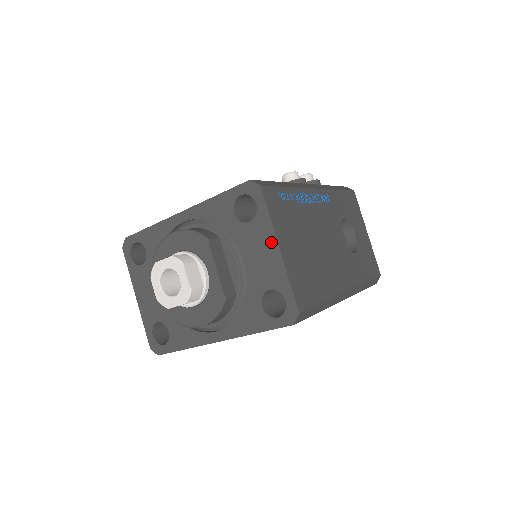
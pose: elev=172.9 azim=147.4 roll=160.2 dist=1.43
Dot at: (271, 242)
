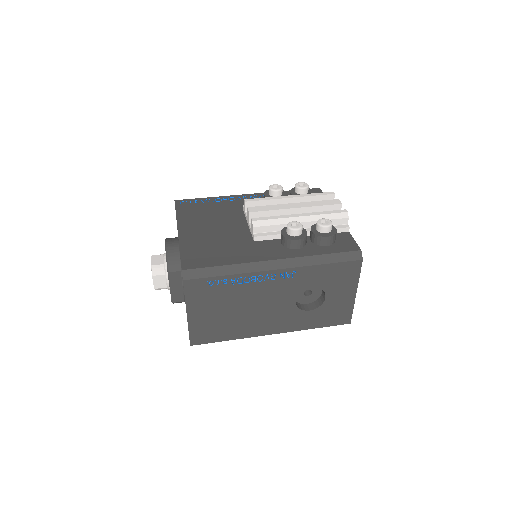
Dot at: occluded
